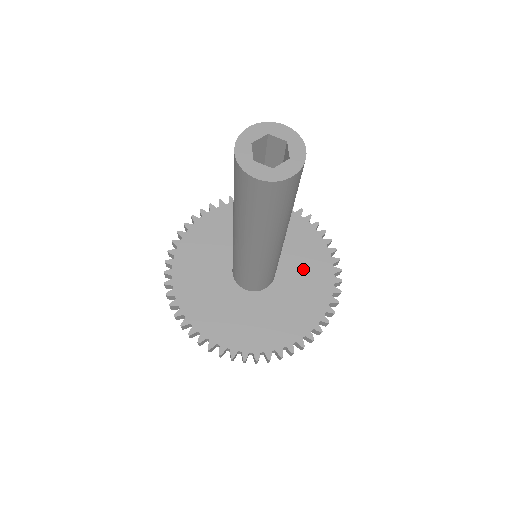
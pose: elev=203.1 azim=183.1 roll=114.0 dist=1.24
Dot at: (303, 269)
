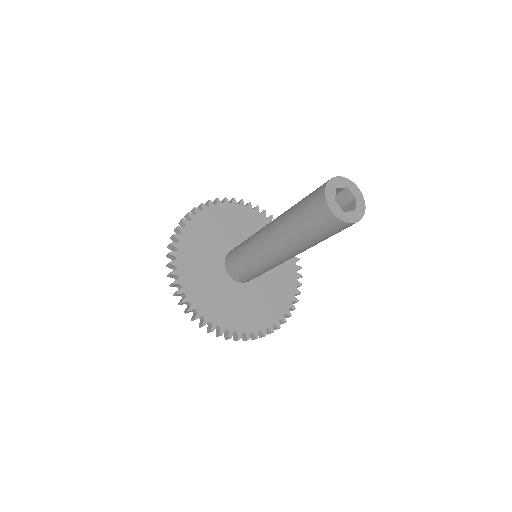
Dot at: occluded
